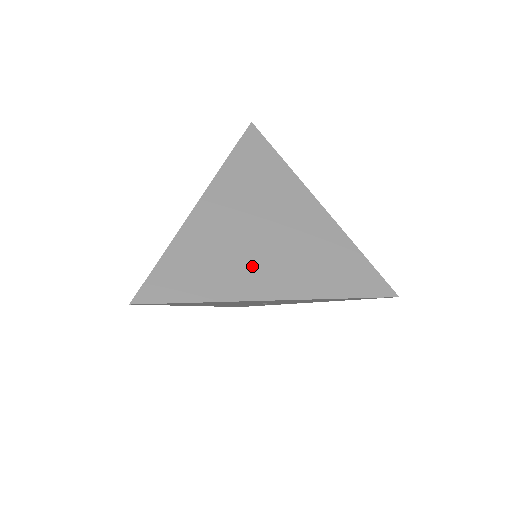
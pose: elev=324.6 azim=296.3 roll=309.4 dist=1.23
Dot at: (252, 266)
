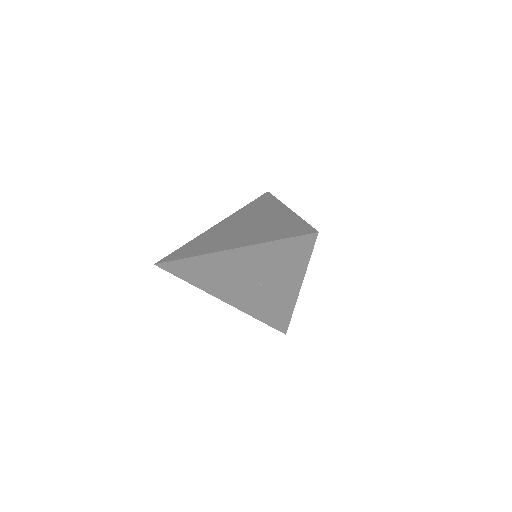
Dot at: (228, 240)
